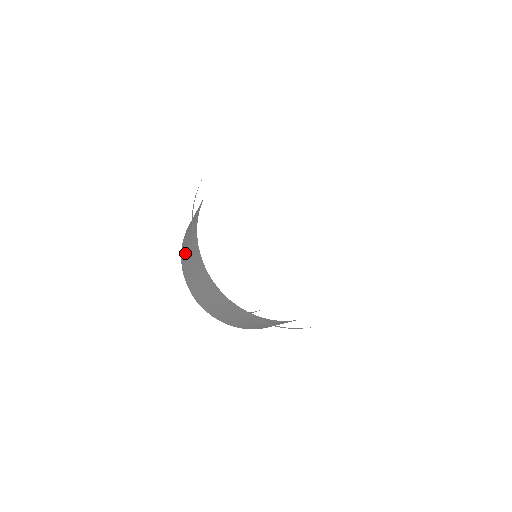
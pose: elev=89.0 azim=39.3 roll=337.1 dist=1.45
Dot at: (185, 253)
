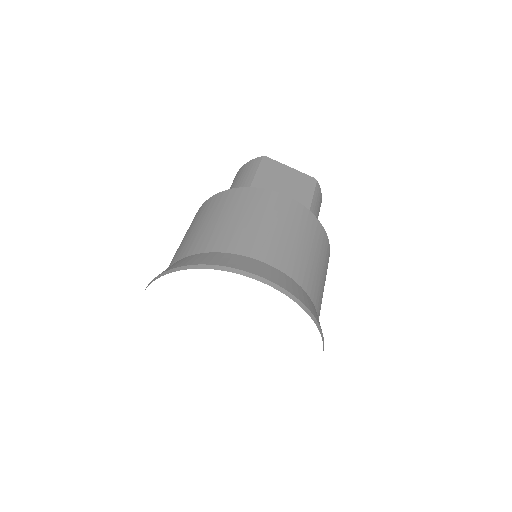
Dot at: (210, 210)
